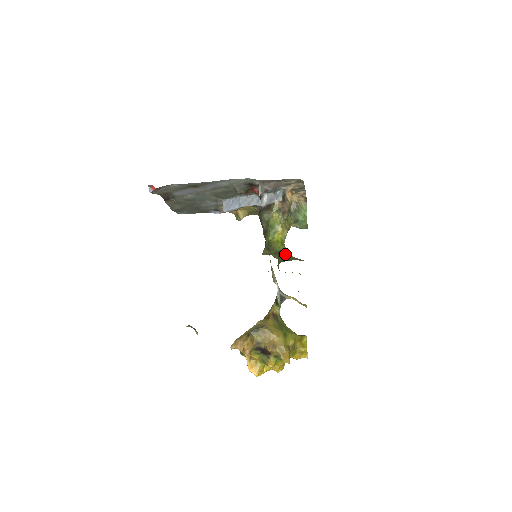
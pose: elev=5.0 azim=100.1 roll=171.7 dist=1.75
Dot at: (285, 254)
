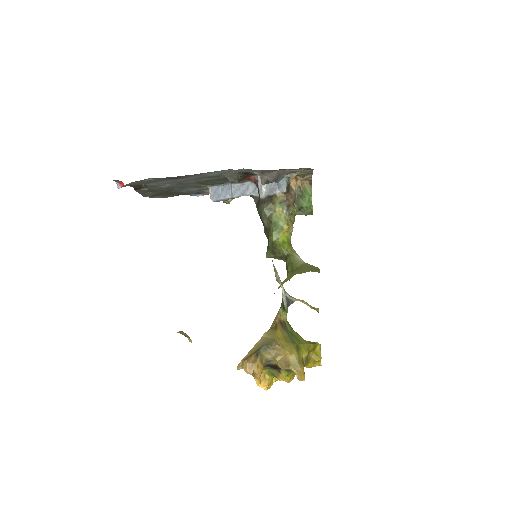
Dot at: (295, 259)
